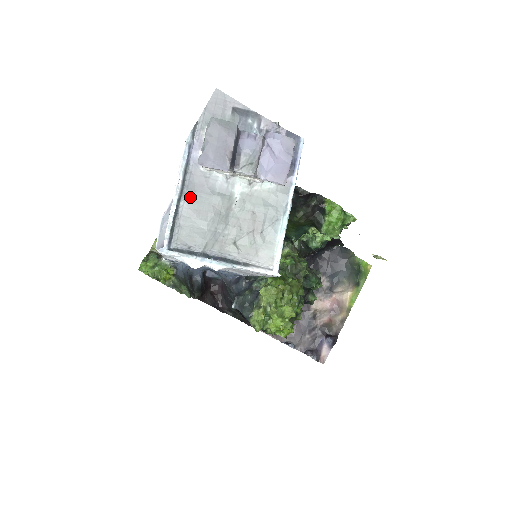
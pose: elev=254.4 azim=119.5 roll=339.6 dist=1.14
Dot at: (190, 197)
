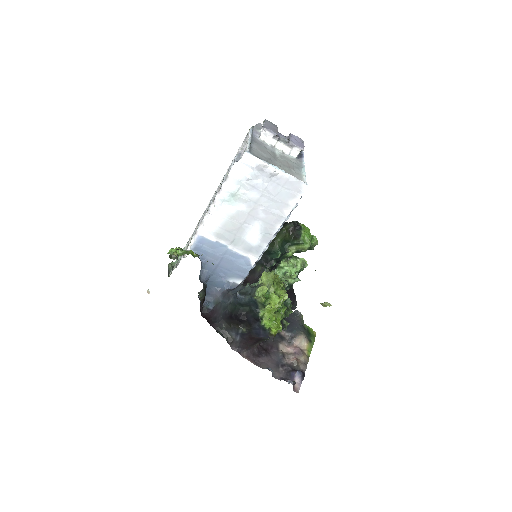
Dot at: (256, 144)
